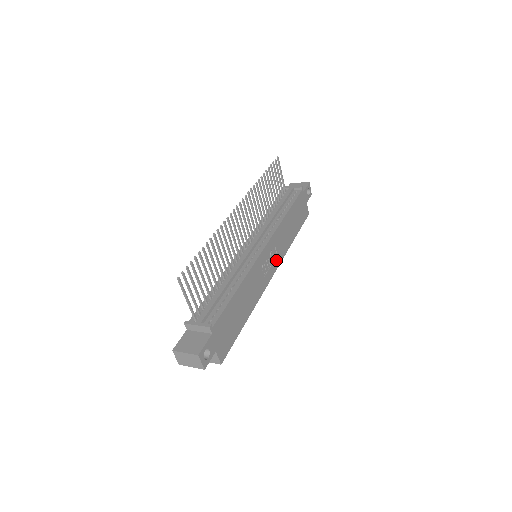
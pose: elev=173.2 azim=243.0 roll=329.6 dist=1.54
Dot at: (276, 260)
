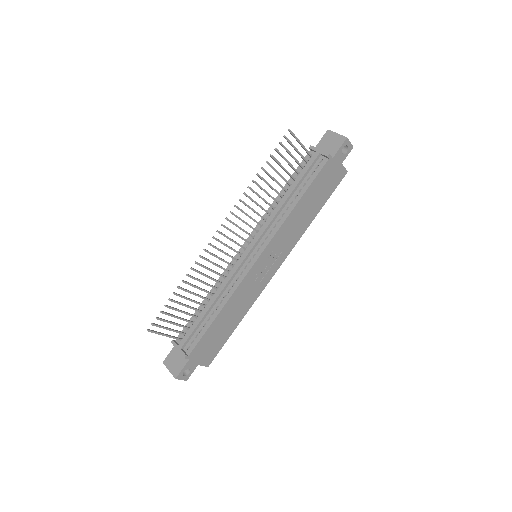
Dot at: (281, 256)
